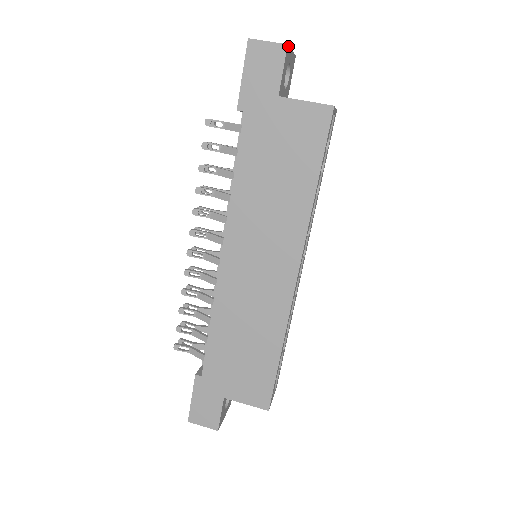
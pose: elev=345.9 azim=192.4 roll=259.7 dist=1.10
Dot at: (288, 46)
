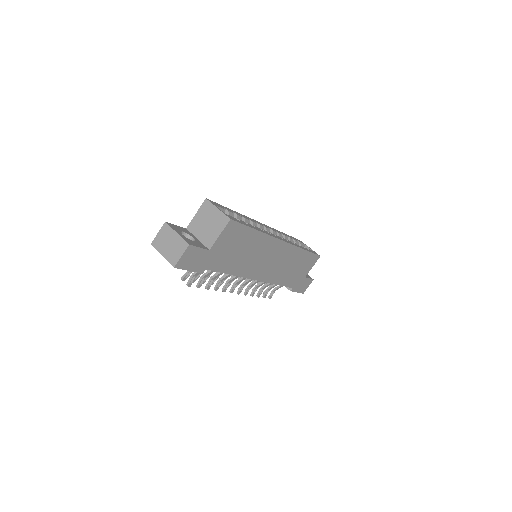
Dot at: (187, 243)
